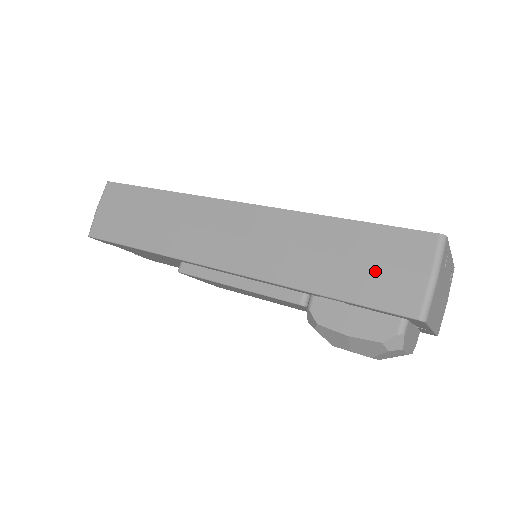
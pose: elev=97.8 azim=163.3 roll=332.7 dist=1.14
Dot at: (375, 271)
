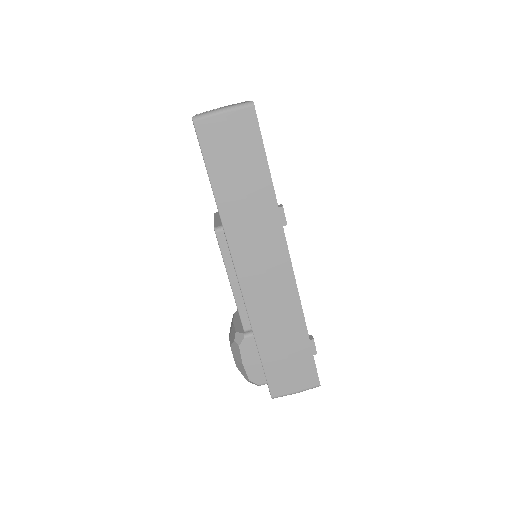
Dot at: (286, 368)
